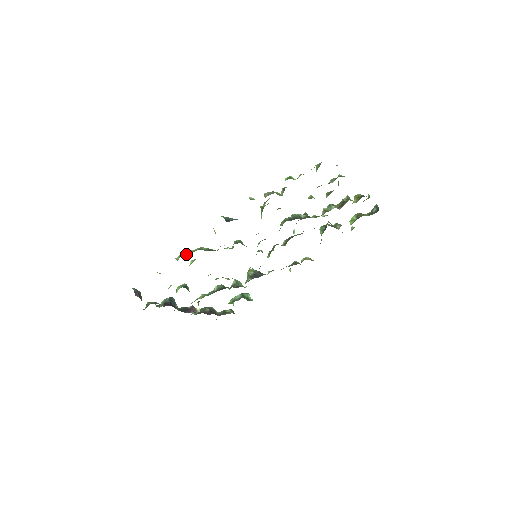
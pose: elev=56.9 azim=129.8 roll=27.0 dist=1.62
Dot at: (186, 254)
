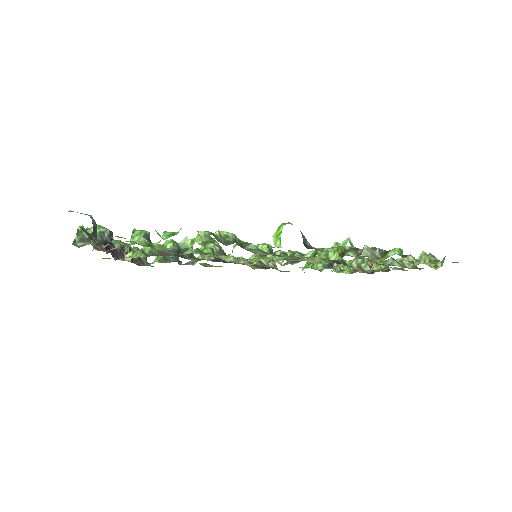
Dot at: (218, 238)
